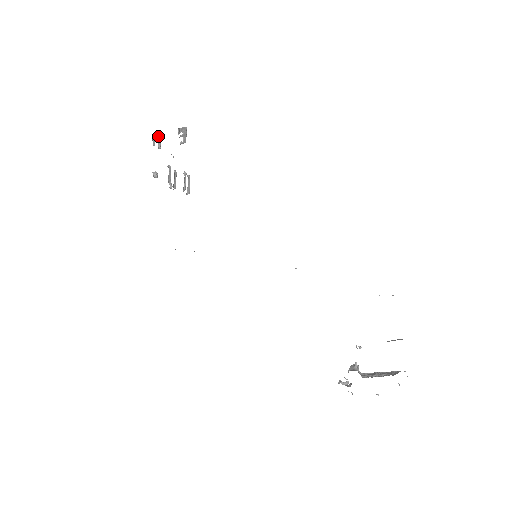
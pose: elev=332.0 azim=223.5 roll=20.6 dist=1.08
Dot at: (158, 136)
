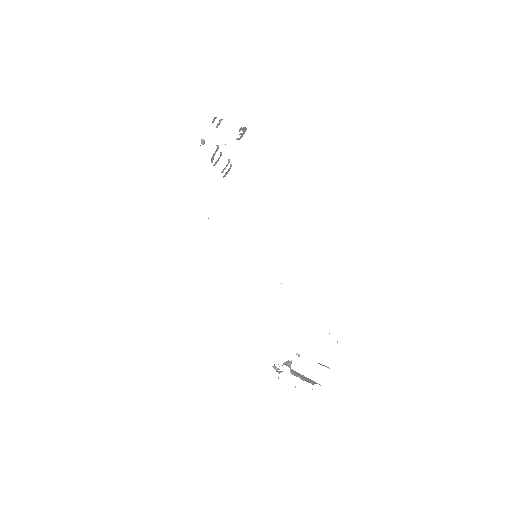
Dot at: (220, 119)
